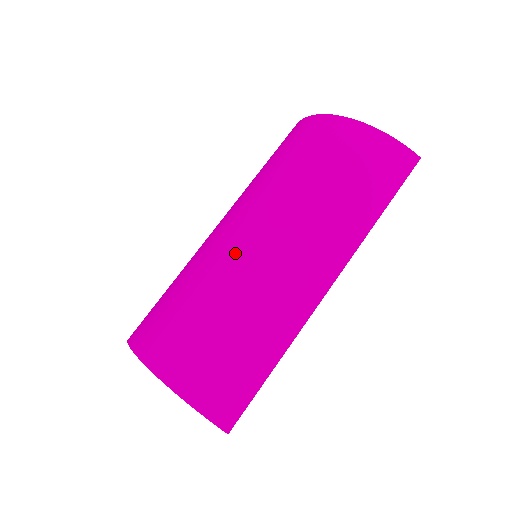
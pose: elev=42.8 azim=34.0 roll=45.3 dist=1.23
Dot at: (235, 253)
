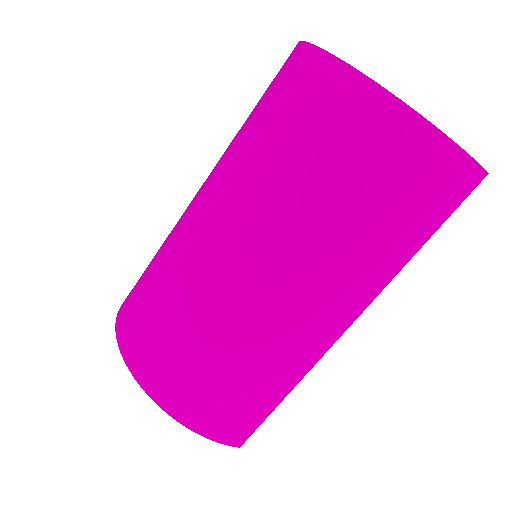
Dot at: (238, 292)
